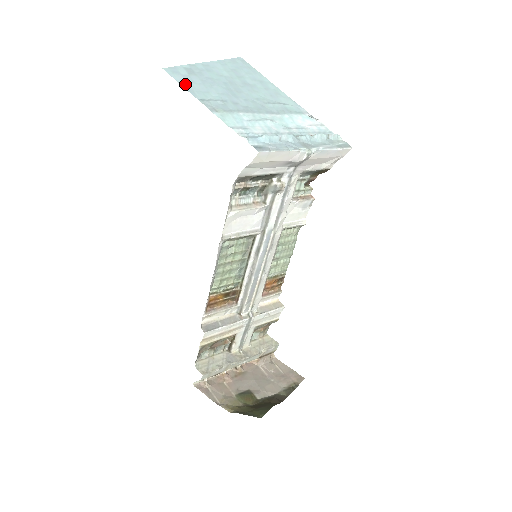
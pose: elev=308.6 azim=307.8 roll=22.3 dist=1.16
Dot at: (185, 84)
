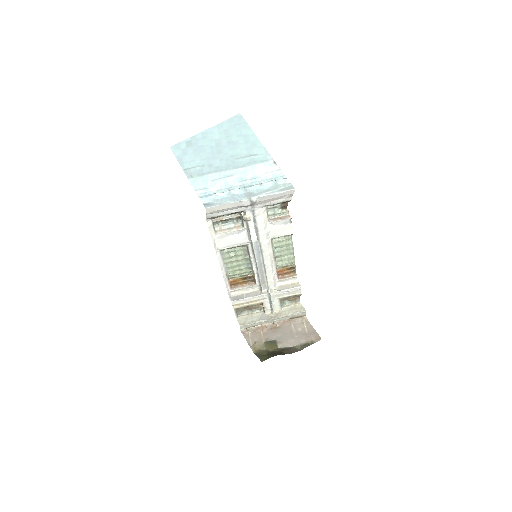
Dot at: (180, 157)
